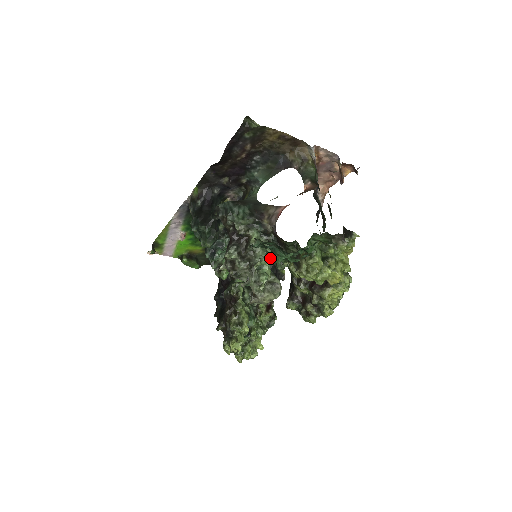
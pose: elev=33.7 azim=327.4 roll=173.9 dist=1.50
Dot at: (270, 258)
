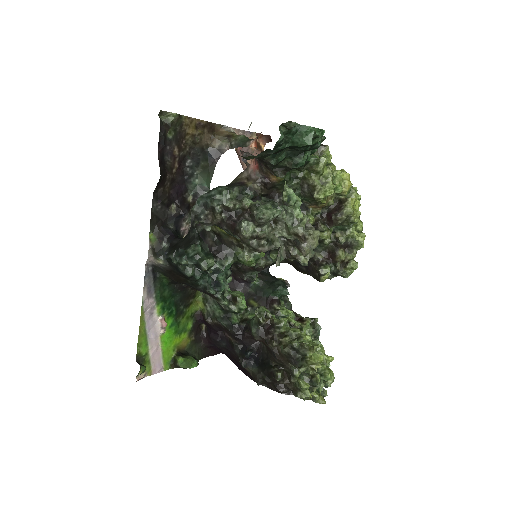
Dot at: (268, 253)
